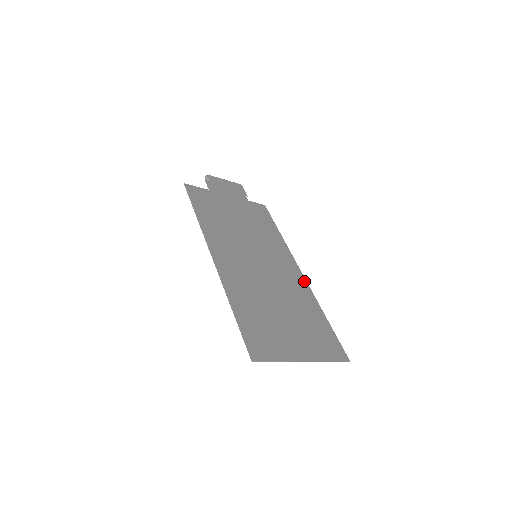
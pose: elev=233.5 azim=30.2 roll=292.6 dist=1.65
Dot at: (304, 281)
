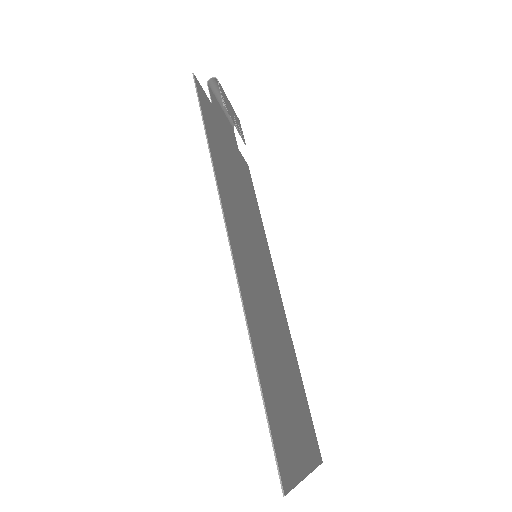
Dot at: (284, 312)
